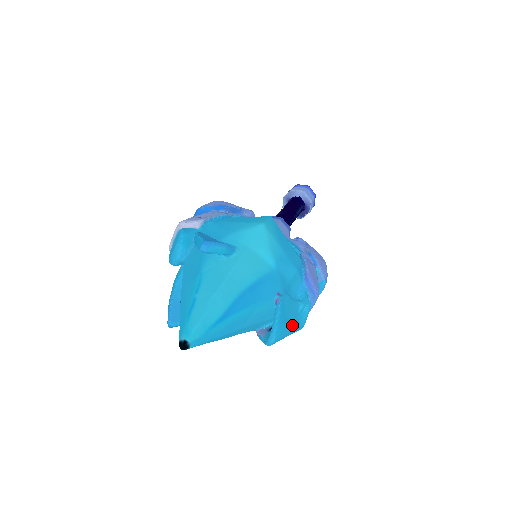
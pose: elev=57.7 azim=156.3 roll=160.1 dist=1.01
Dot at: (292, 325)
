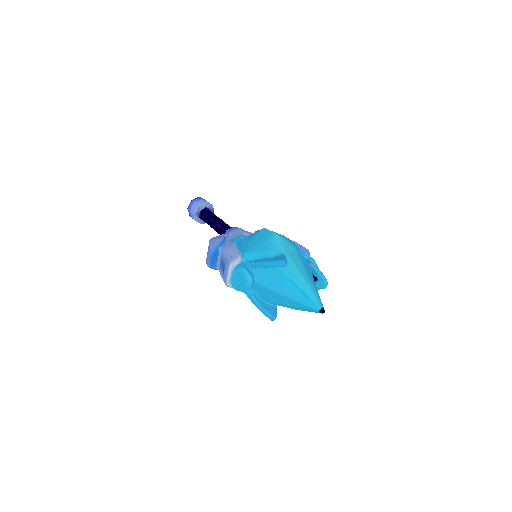
Dot at: (321, 272)
